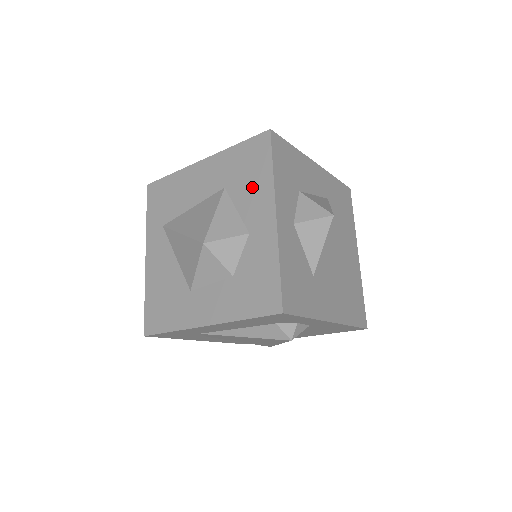
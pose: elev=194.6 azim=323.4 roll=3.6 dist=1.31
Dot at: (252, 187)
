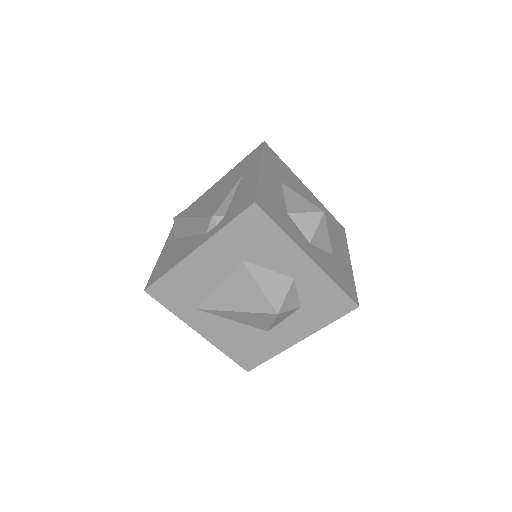
Dot at: (271, 250)
